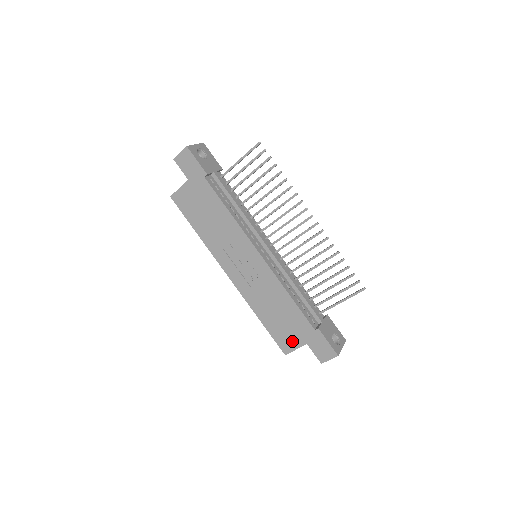
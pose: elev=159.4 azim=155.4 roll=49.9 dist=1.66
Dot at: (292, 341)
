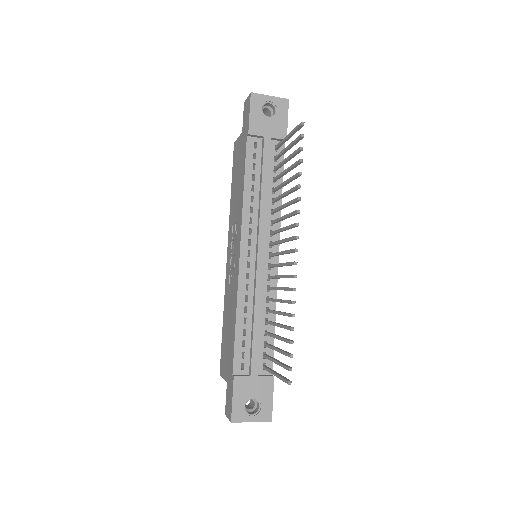
Dot at: (224, 367)
